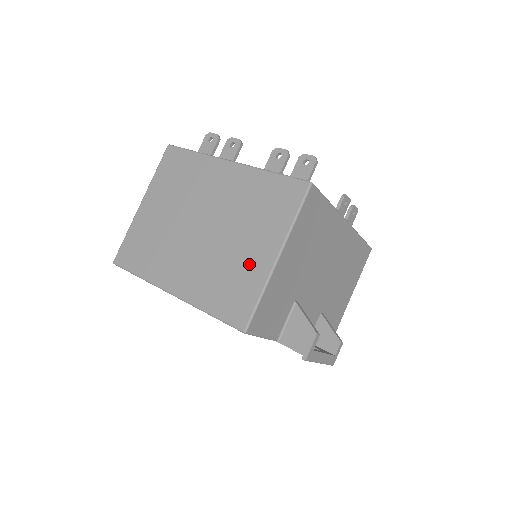
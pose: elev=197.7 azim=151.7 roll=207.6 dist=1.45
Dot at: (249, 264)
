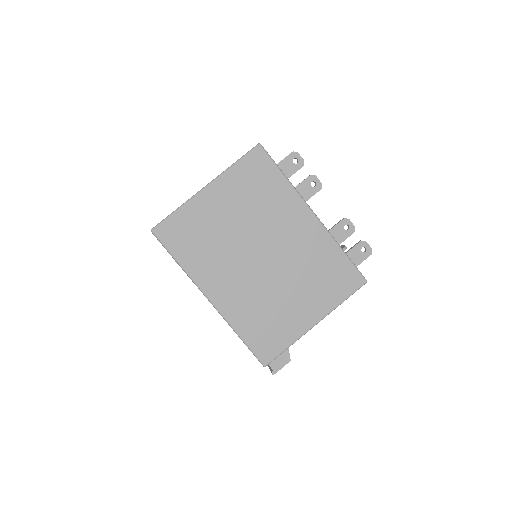
Dot at: (291, 316)
